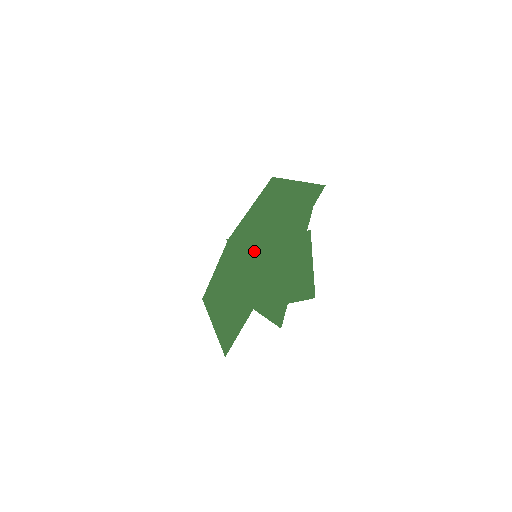
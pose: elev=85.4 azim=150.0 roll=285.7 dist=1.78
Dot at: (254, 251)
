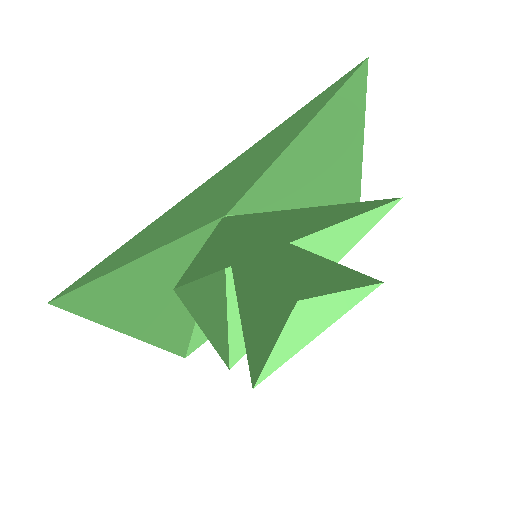
Dot at: (227, 191)
